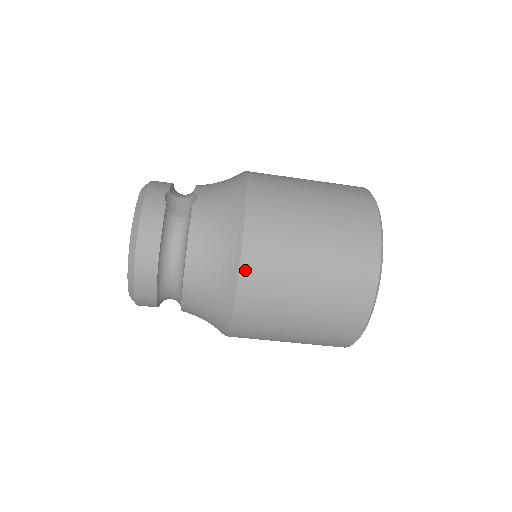
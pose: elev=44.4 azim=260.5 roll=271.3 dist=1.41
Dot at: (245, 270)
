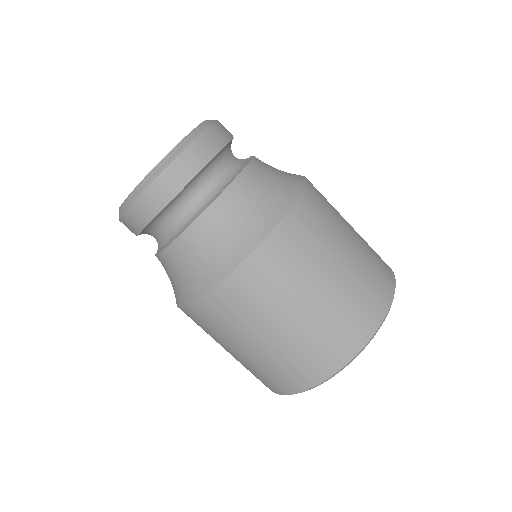
Dot at: (291, 217)
